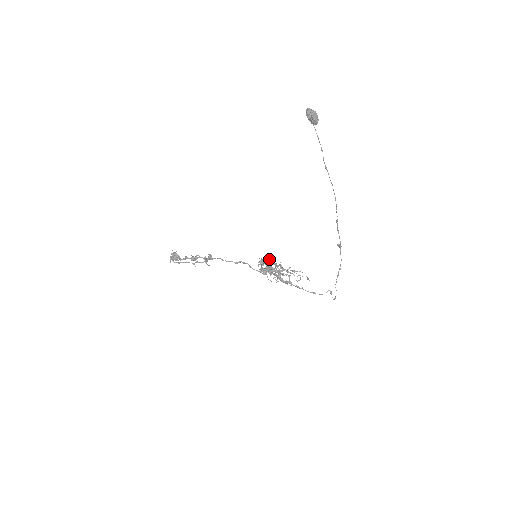
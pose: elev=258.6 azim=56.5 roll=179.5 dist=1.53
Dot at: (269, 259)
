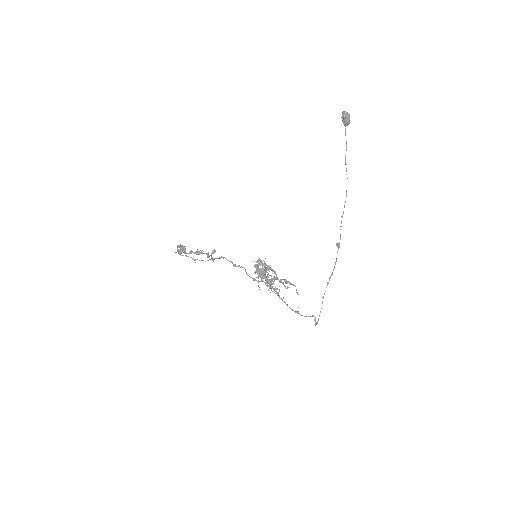
Dot at: (267, 267)
